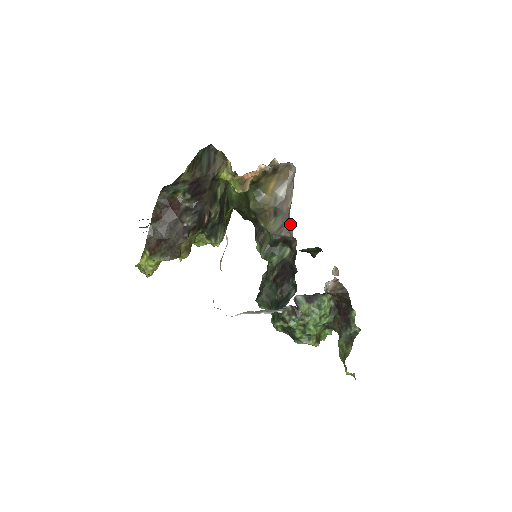
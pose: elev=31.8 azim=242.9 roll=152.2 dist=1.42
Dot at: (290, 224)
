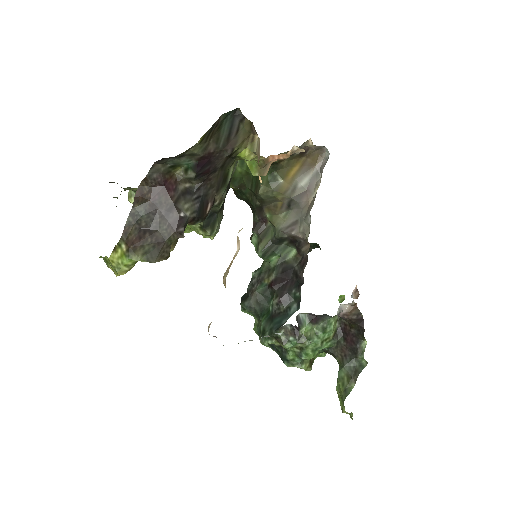
Dot at: (307, 224)
